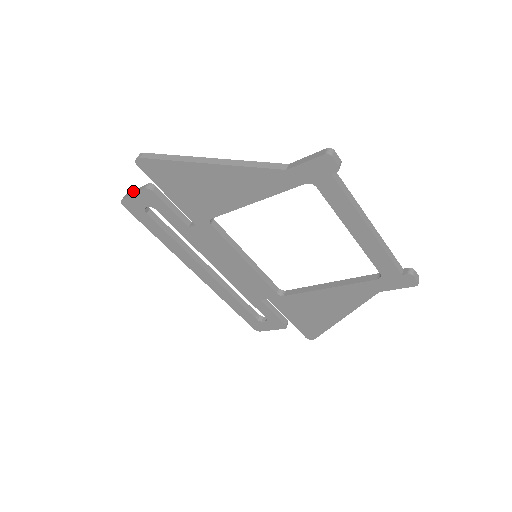
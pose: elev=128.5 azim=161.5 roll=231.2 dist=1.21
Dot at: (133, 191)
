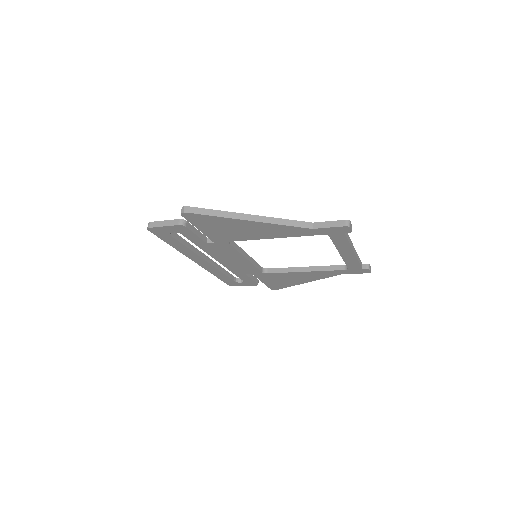
Dot at: (162, 222)
